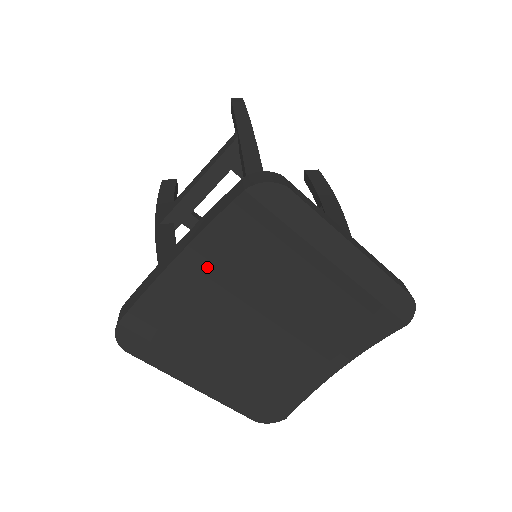
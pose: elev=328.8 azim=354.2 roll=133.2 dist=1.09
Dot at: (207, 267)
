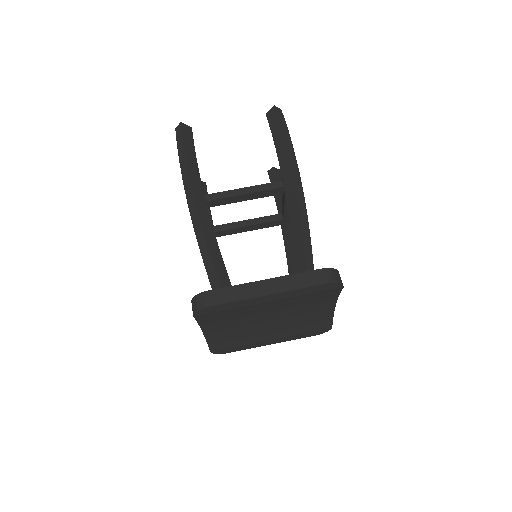
Dot at: (218, 326)
